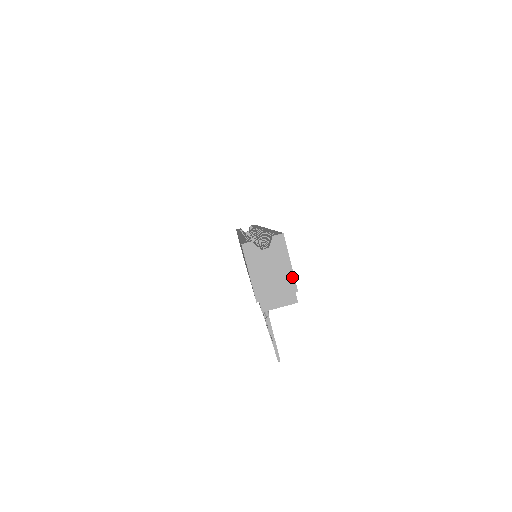
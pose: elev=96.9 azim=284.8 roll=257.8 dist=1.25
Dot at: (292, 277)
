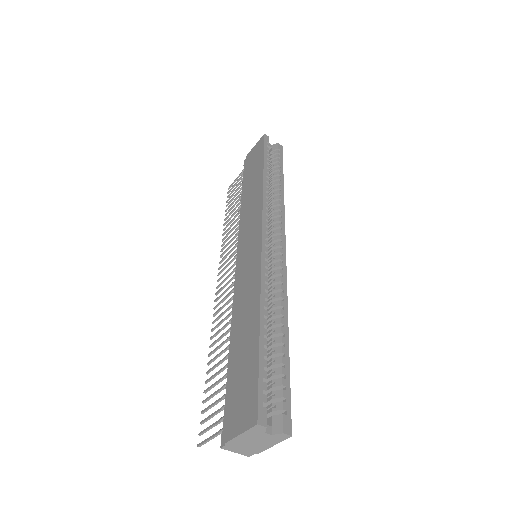
Dot at: (264, 449)
